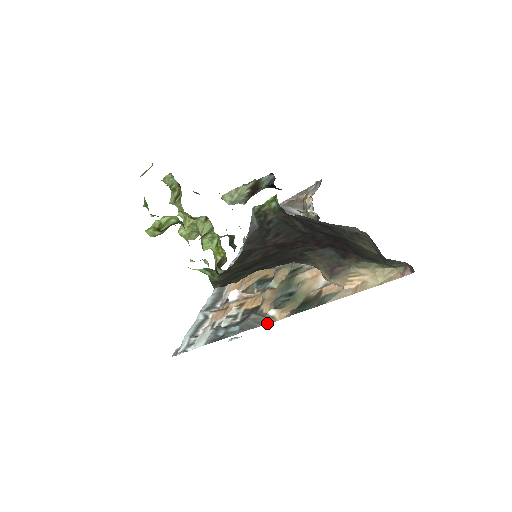
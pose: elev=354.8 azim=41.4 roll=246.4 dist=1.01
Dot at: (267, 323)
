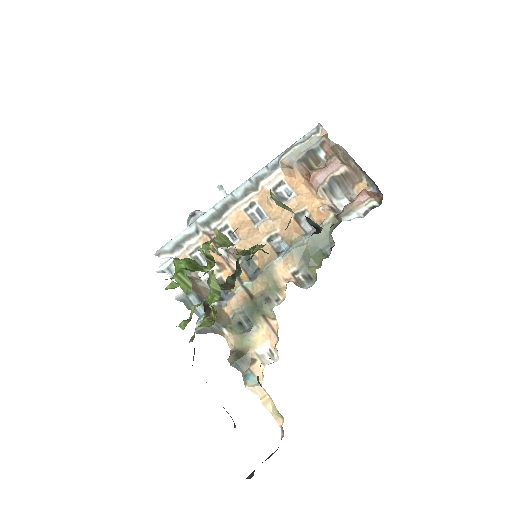
Dot at: occluded
